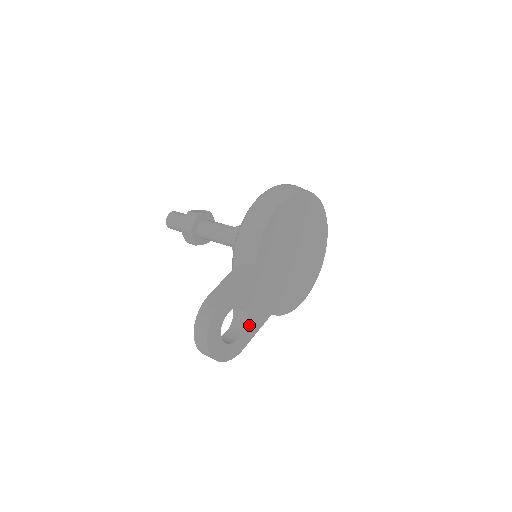
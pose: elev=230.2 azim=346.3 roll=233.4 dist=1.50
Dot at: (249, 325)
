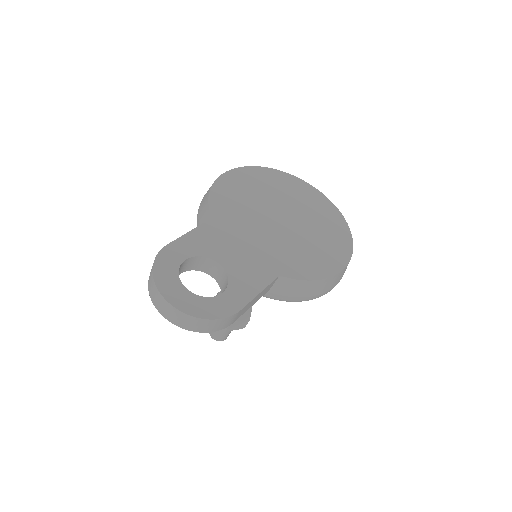
Dot at: (237, 281)
